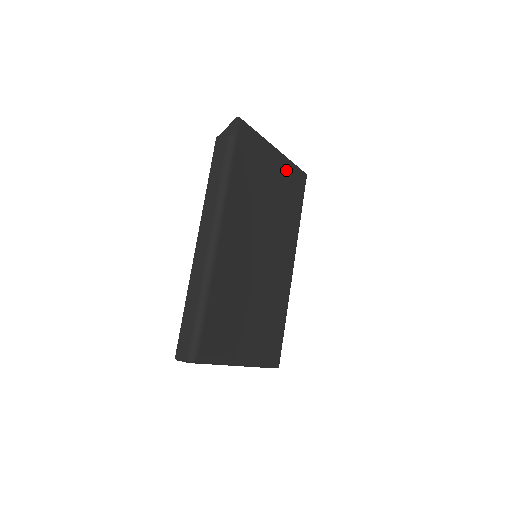
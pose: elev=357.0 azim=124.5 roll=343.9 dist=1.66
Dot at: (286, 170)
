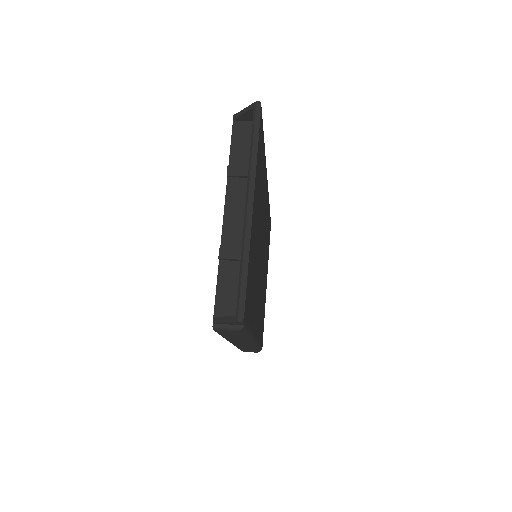
Dot at: (257, 178)
